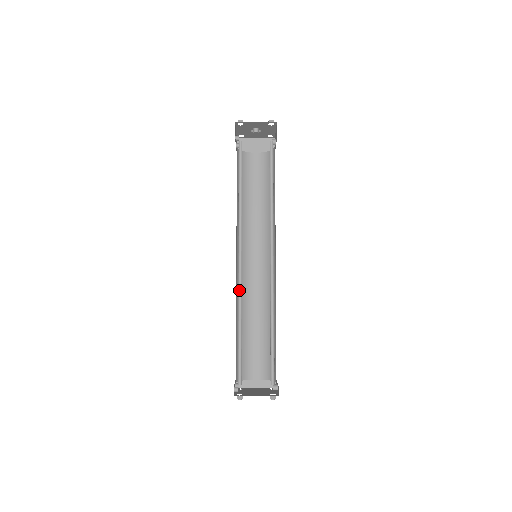
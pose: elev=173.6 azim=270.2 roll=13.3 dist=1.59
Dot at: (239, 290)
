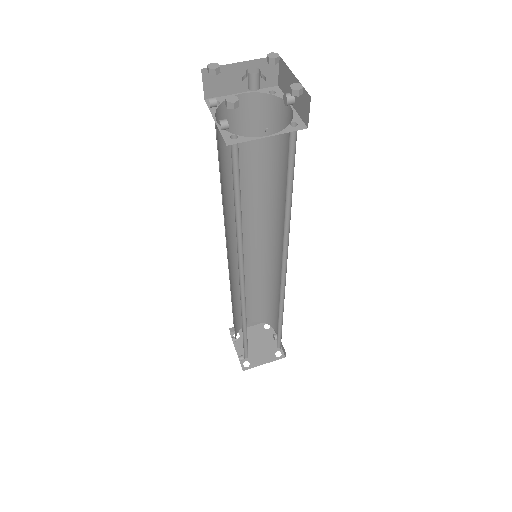
Dot at: (241, 305)
